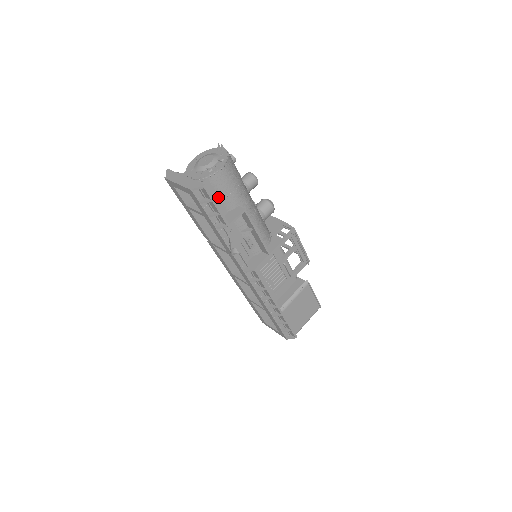
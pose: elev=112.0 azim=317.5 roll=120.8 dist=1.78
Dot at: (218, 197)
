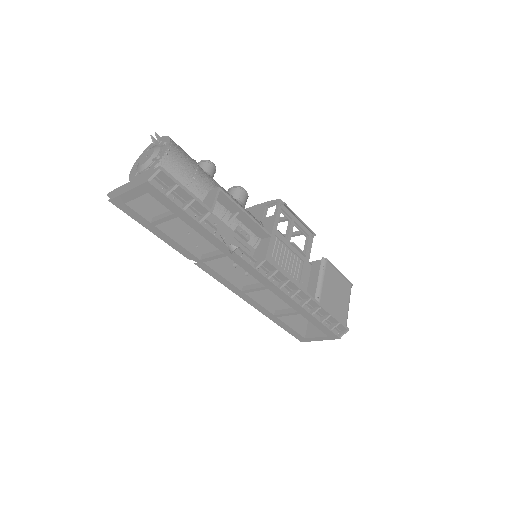
Dot at: occluded
